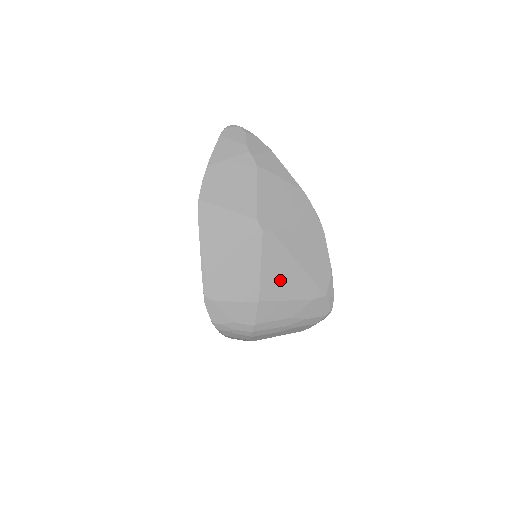
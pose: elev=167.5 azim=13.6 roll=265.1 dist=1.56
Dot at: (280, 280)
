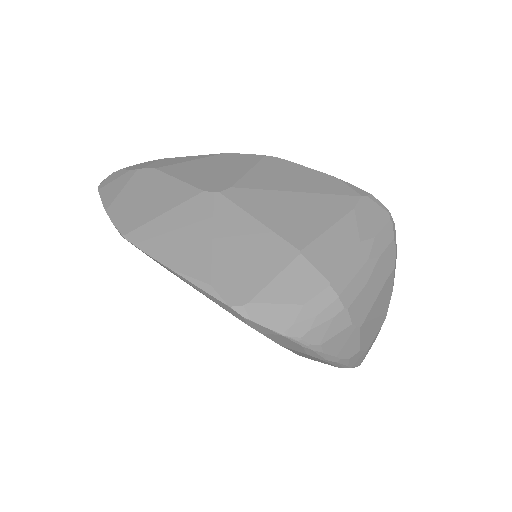
Dot at: (296, 217)
